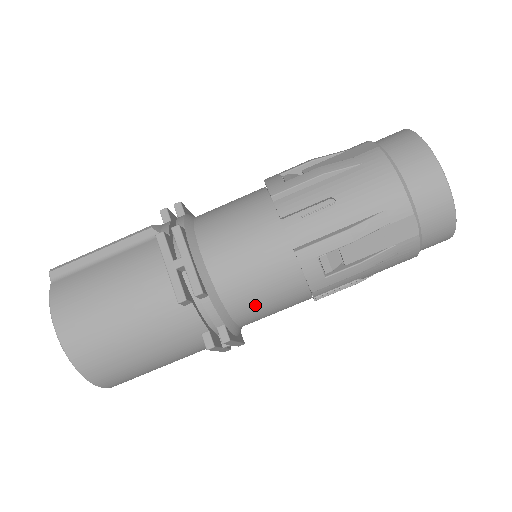
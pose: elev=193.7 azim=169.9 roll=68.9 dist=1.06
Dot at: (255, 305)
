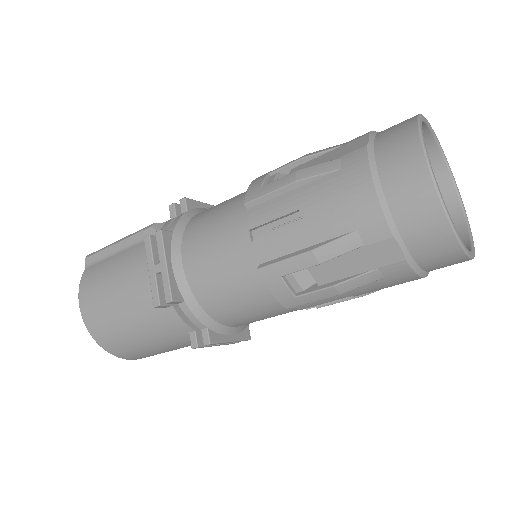
Dot at: (235, 313)
